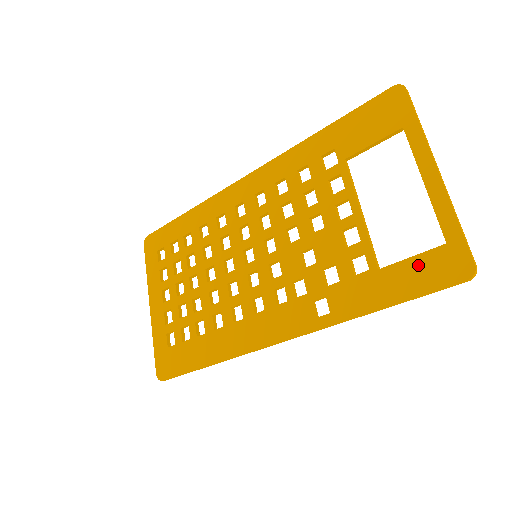
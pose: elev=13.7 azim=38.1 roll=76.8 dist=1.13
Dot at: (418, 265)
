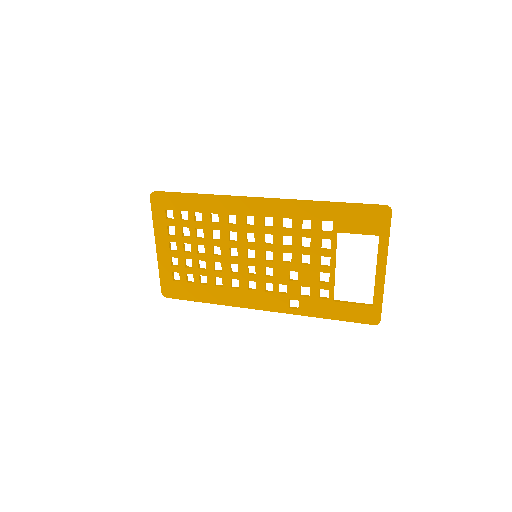
Dot at: (355, 309)
